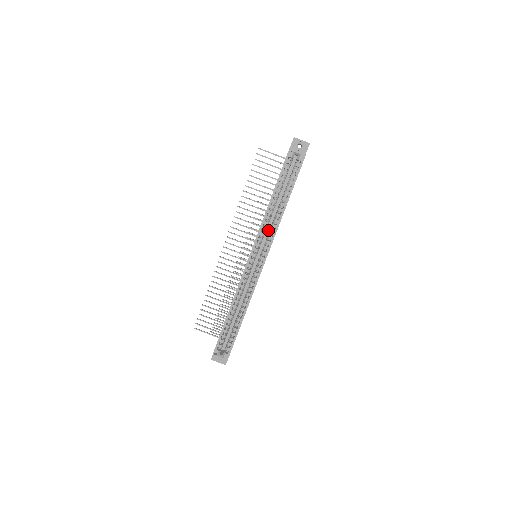
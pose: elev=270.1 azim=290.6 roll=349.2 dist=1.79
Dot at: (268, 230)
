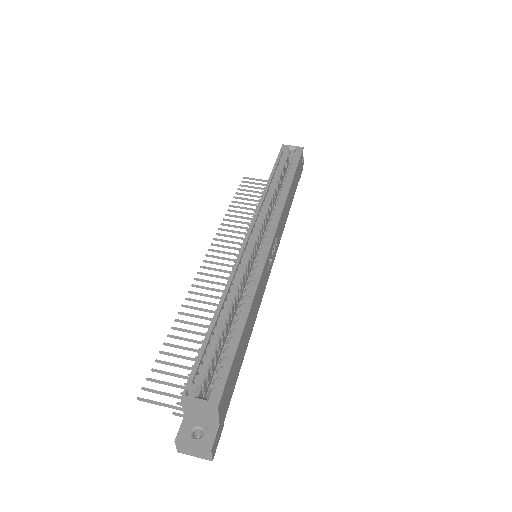
Dot at: occluded
